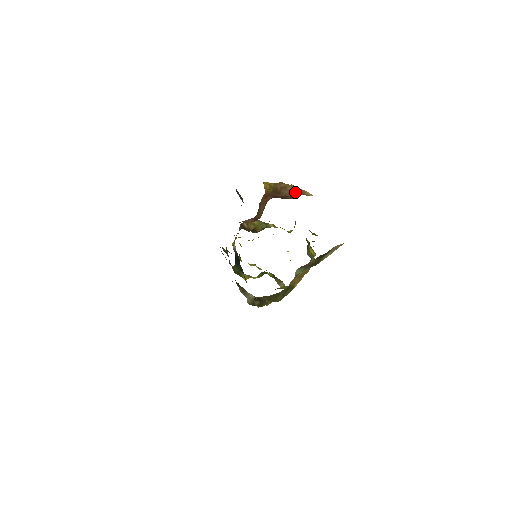
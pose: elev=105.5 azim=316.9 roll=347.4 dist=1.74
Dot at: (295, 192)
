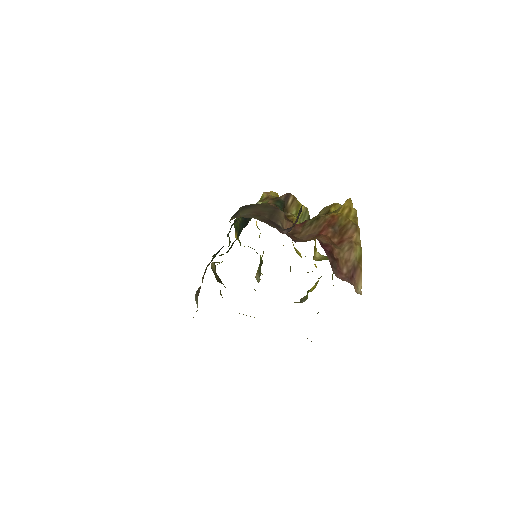
Dot at: (352, 269)
